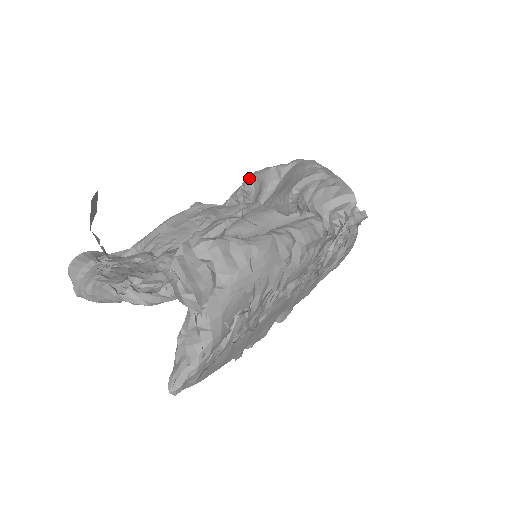
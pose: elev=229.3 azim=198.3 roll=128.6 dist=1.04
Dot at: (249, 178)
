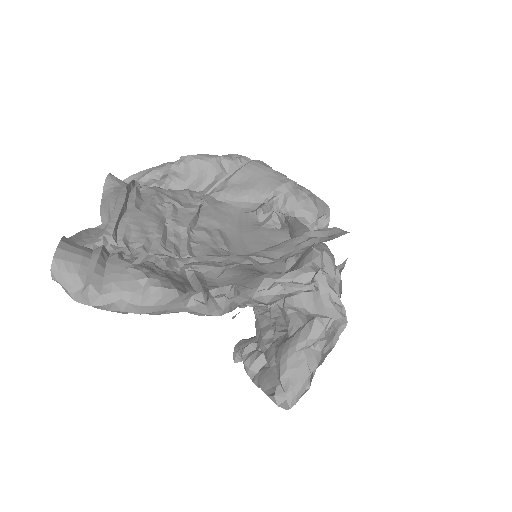
Dot at: (184, 161)
